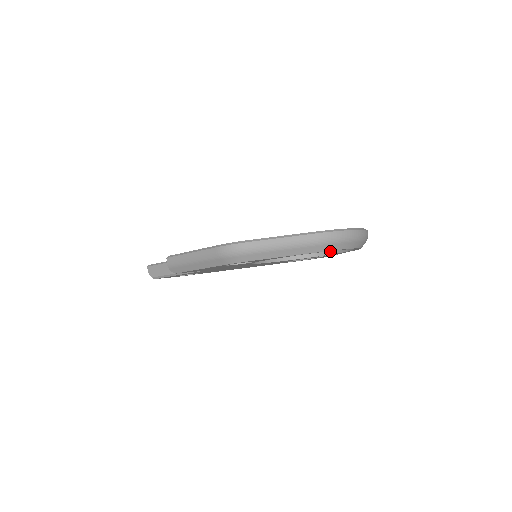
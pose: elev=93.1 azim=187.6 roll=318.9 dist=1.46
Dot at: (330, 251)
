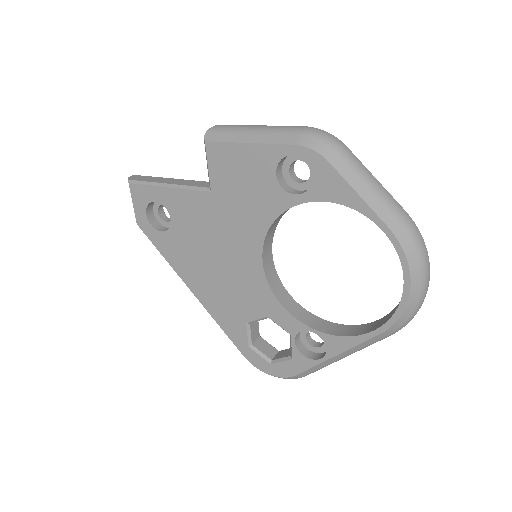
Dot at: (330, 331)
